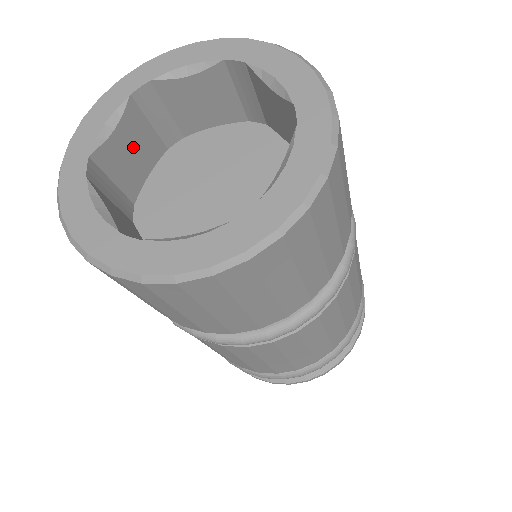
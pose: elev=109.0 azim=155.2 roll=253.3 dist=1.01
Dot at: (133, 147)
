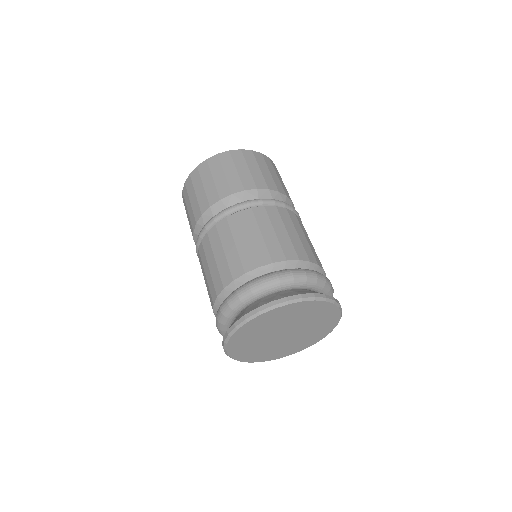
Dot at: occluded
